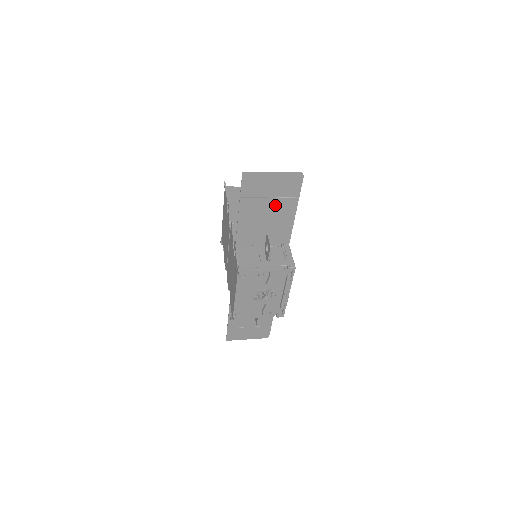
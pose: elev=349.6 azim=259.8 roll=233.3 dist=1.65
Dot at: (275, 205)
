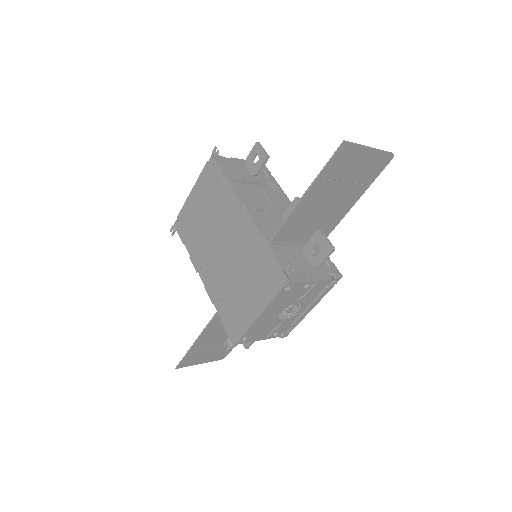
Dot at: (343, 192)
